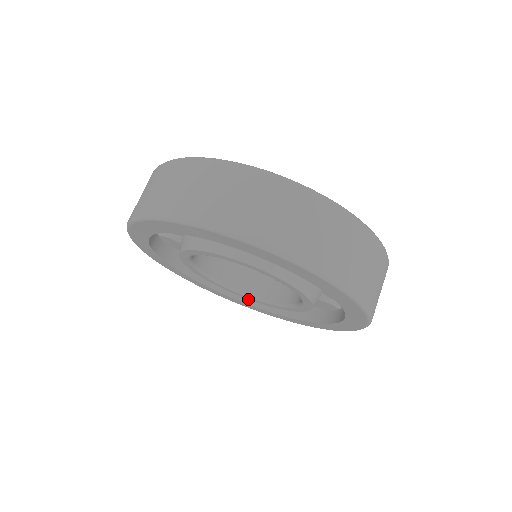
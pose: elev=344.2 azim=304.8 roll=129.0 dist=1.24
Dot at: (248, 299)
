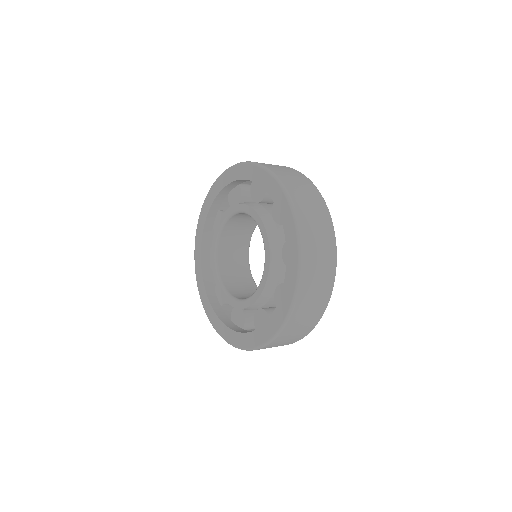
Dot at: (236, 329)
